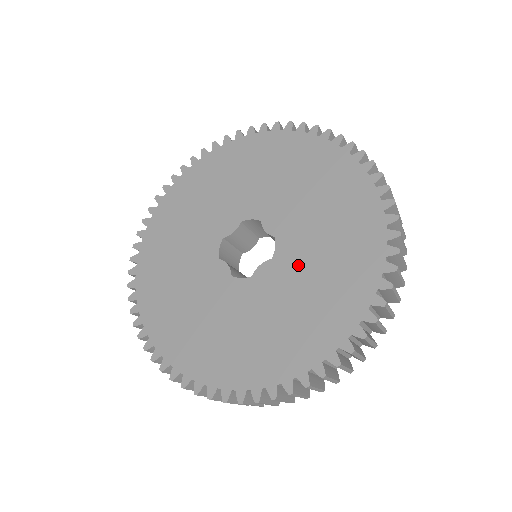
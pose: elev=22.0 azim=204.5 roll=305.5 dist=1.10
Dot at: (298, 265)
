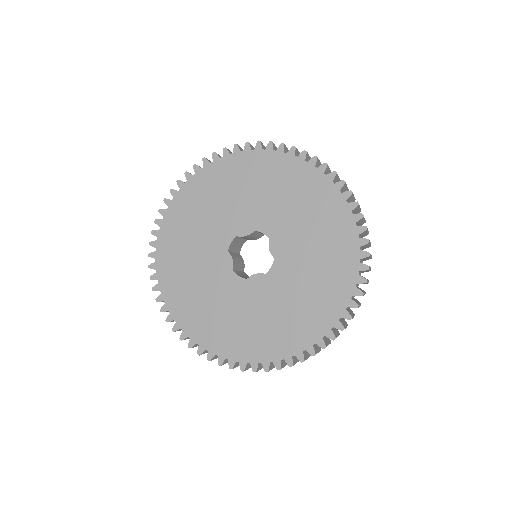
Dot at: (282, 289)
